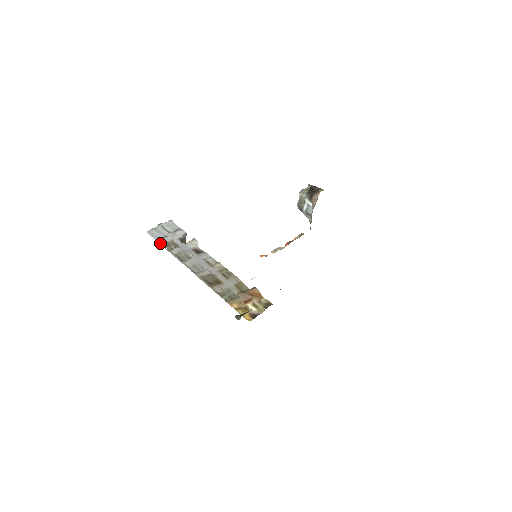
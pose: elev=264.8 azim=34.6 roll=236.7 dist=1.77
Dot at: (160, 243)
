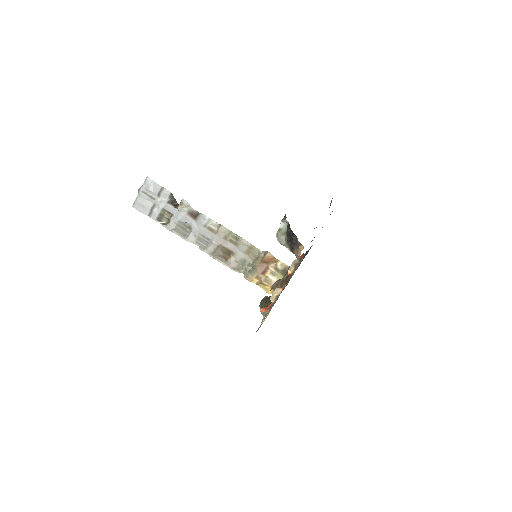
Dot at: (153, 219)
